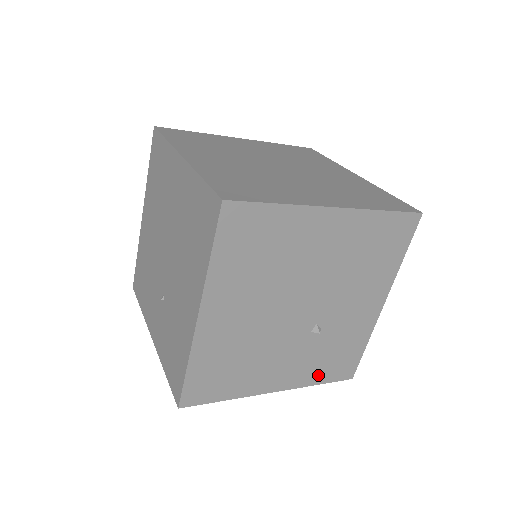
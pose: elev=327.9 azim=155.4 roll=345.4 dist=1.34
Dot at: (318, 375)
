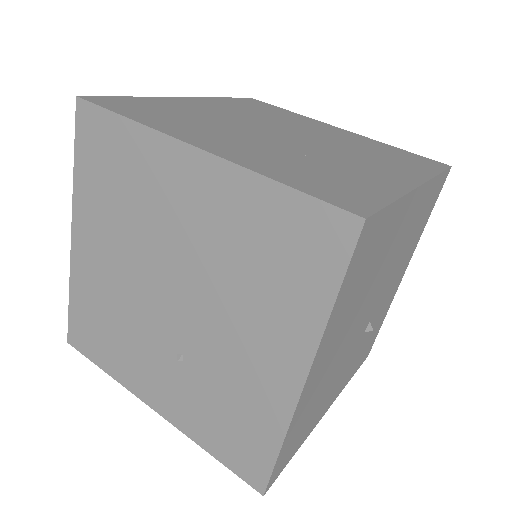
Dot at: (354, 370)
